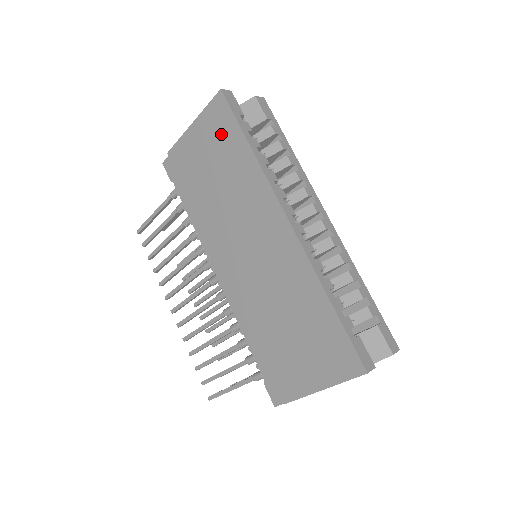
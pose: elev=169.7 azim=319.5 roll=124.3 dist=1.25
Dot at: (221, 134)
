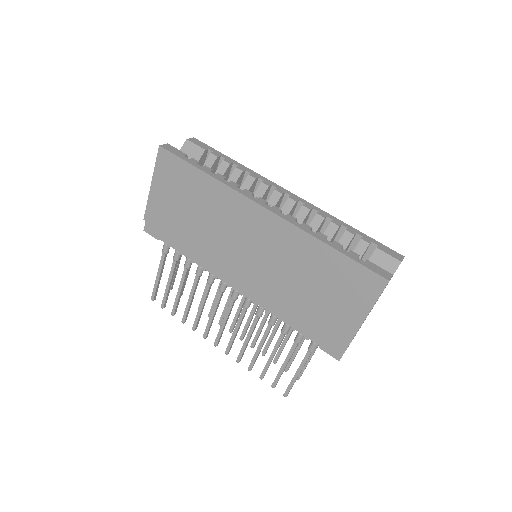
Dot at: (178, 178)
